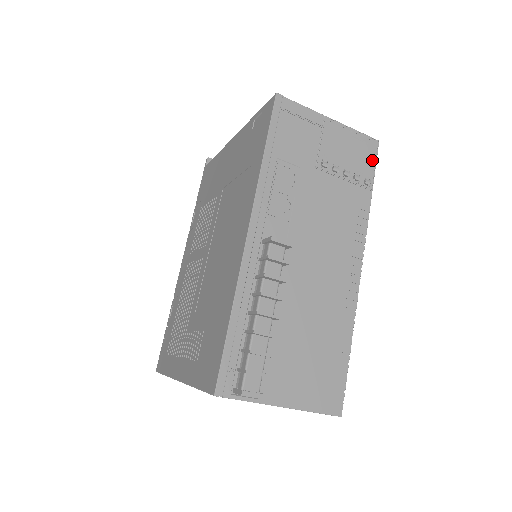
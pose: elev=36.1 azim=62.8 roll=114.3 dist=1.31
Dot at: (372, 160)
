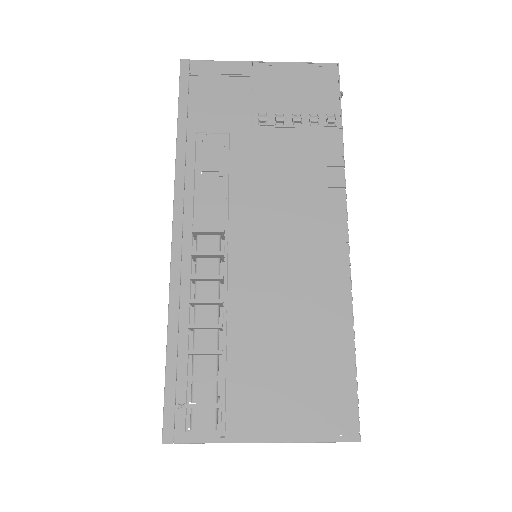
Dot at: (333, 90)
